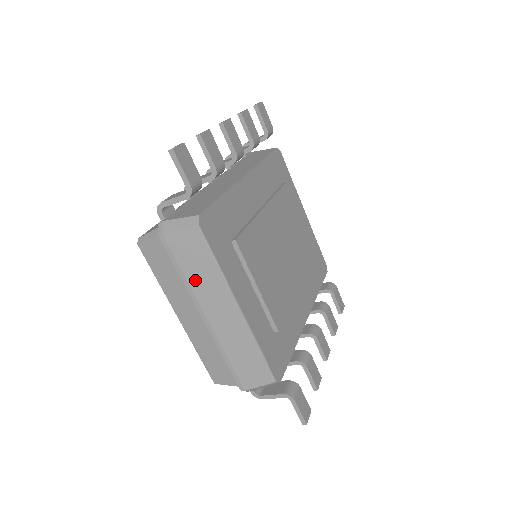
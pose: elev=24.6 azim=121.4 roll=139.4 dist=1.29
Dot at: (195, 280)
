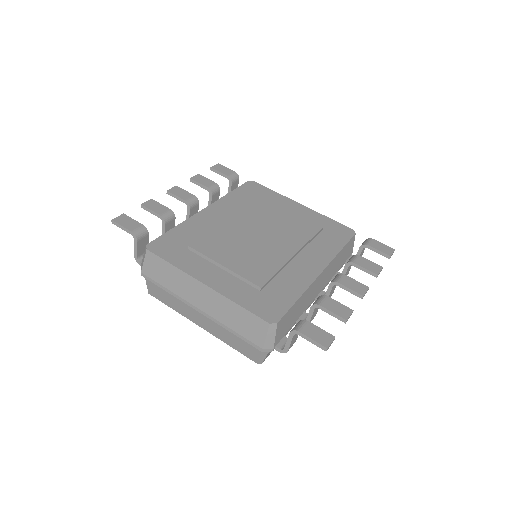
Dot at: (174, 287)
